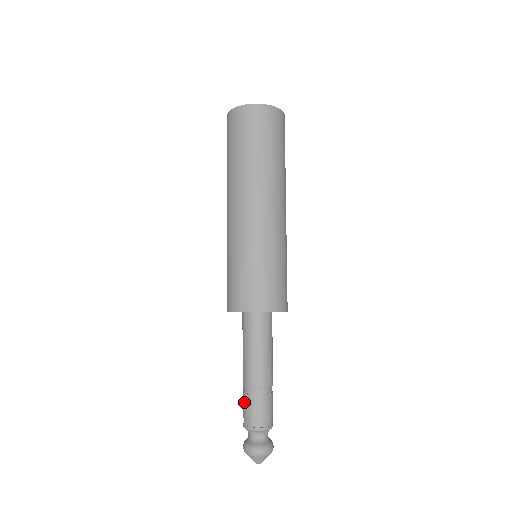
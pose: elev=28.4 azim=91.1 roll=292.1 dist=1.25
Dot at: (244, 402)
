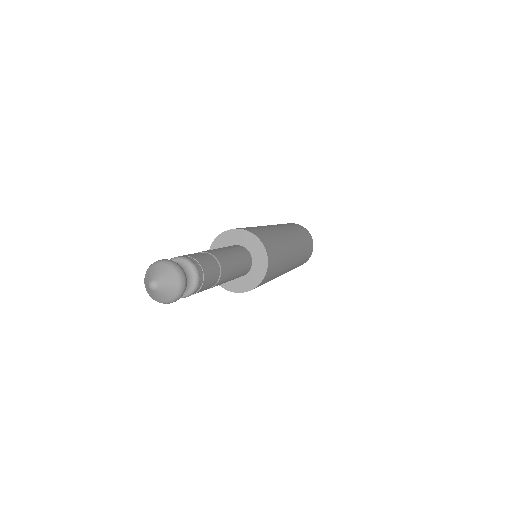
Dot at: occluded
